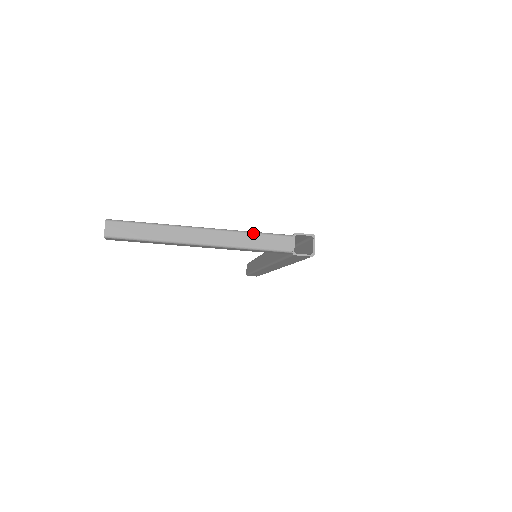
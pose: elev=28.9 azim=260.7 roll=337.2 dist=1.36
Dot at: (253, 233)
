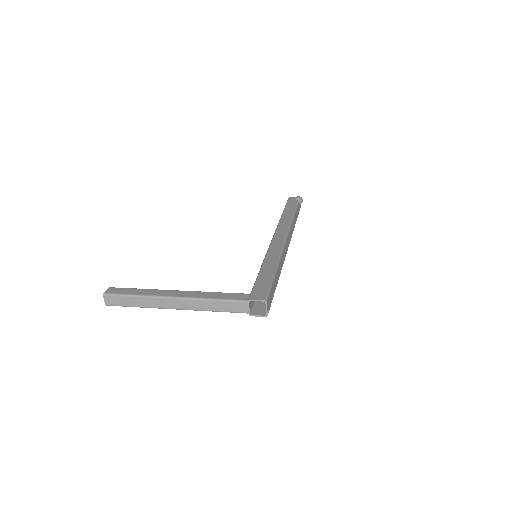
Dot at: (213, 301)
